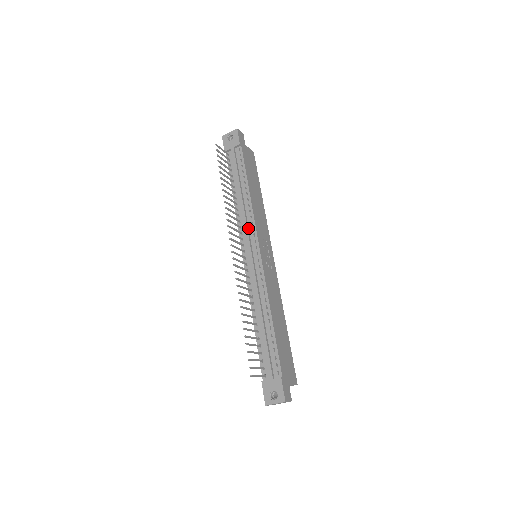
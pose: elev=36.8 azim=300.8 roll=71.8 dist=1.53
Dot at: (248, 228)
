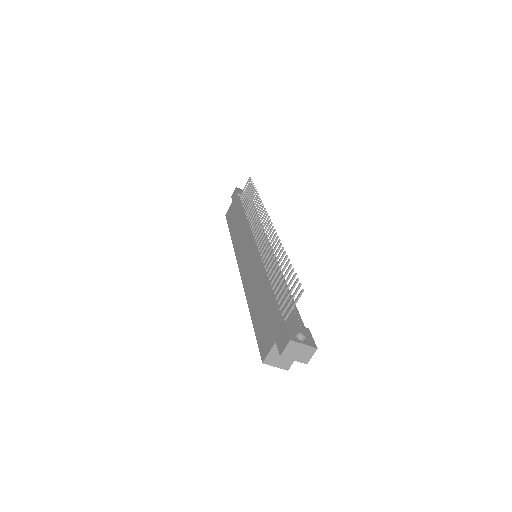
Dot at: occluded
